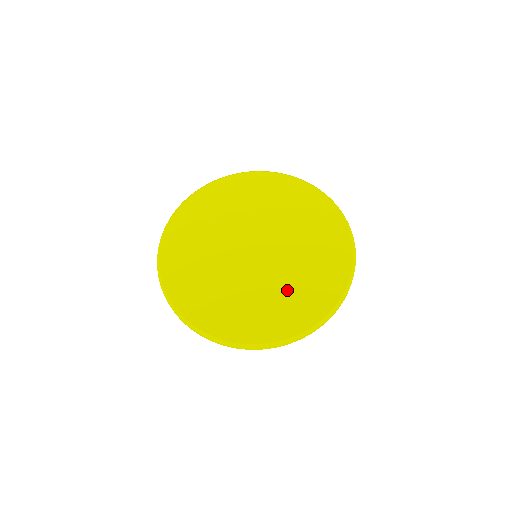
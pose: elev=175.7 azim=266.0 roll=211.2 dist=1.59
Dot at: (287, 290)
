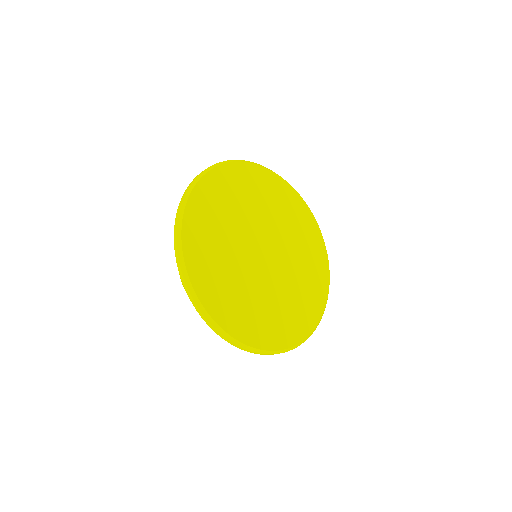
Dot at: (282, 304)
